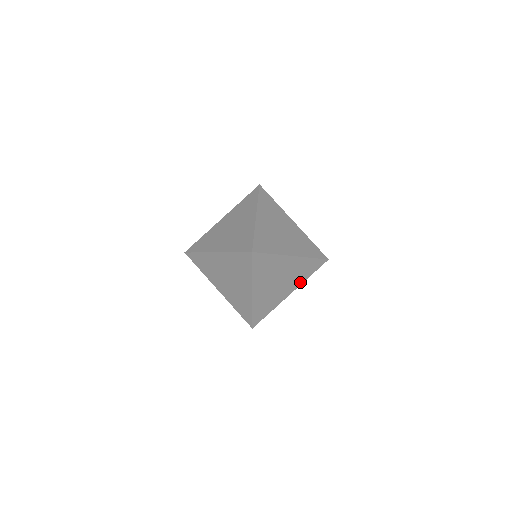
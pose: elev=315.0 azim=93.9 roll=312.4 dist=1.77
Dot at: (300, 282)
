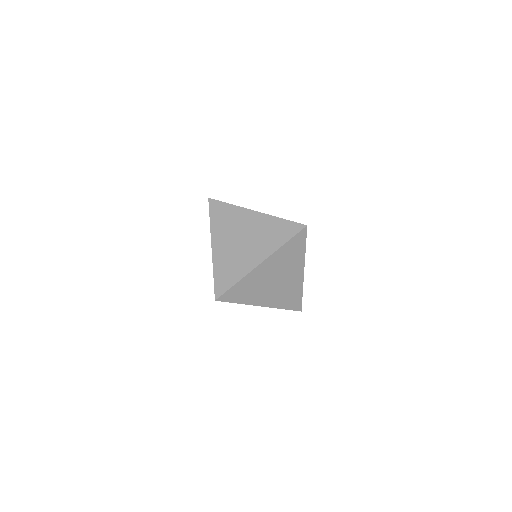
Dot at: occluded
